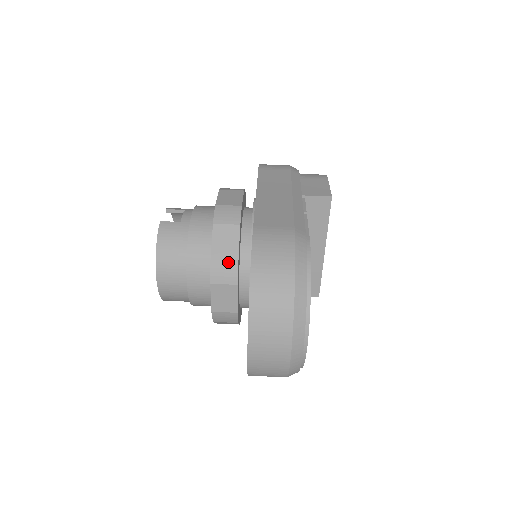
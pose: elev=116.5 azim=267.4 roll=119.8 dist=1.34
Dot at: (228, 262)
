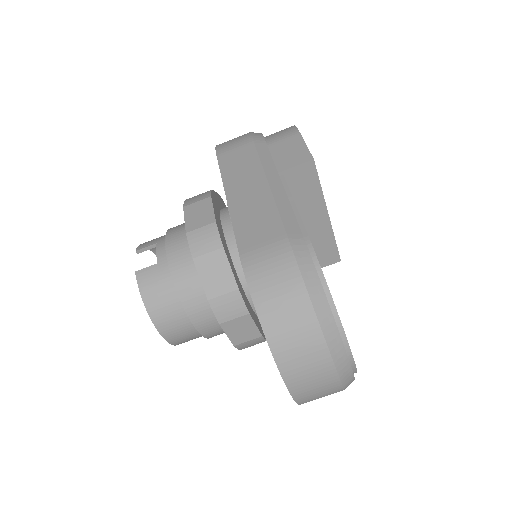
Dot at: (228, 295)
